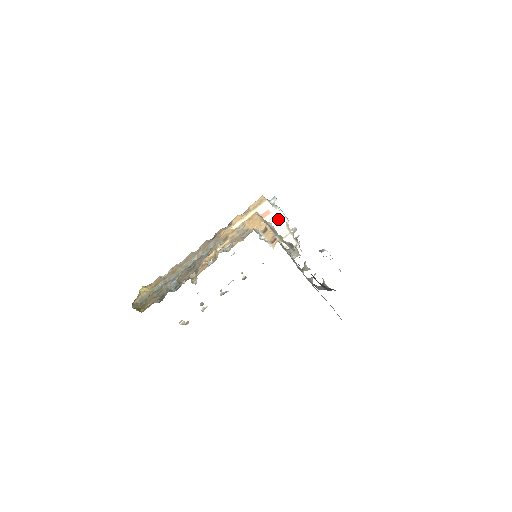
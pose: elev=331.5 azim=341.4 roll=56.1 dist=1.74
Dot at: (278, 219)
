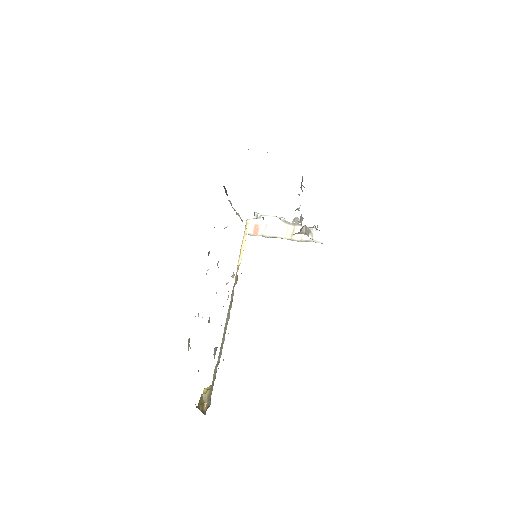
Dot at: (271, 224)
